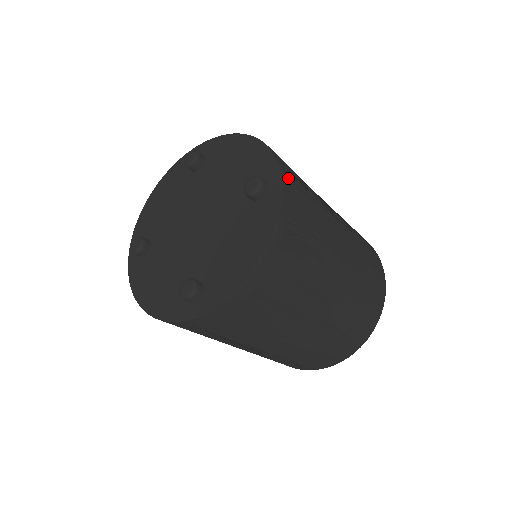
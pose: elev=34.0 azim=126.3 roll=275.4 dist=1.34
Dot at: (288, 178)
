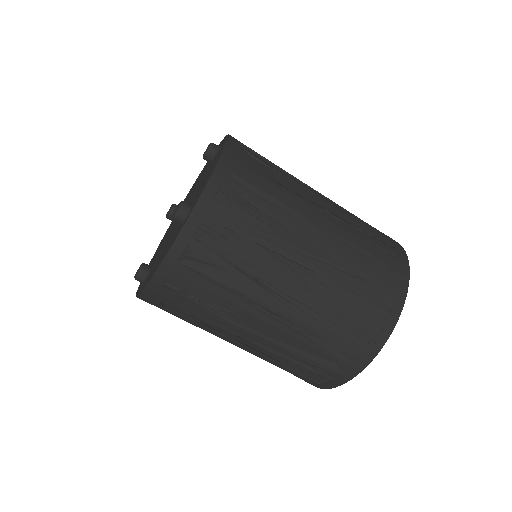
Dot at: occluded
